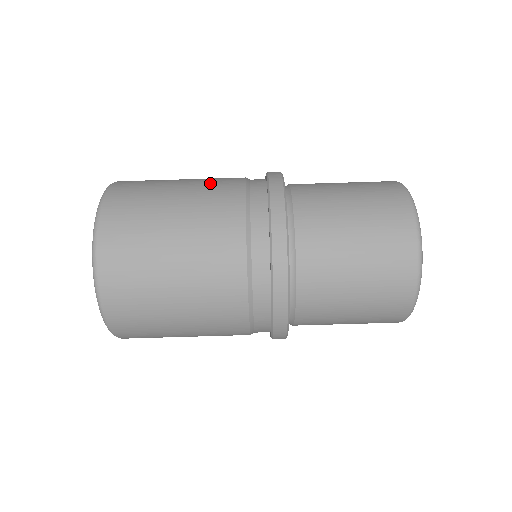
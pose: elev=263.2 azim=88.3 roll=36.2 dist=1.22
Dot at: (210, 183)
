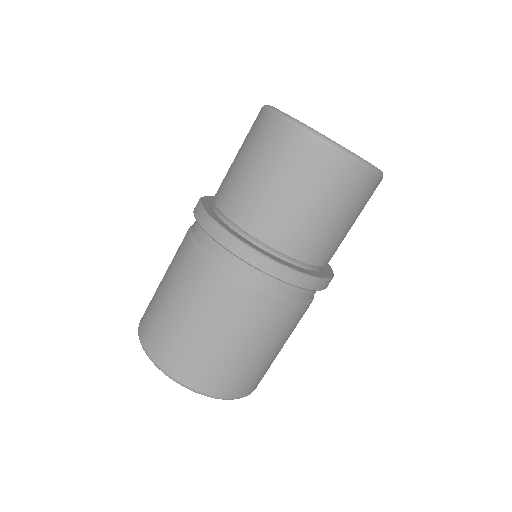
Dot at: occluded
